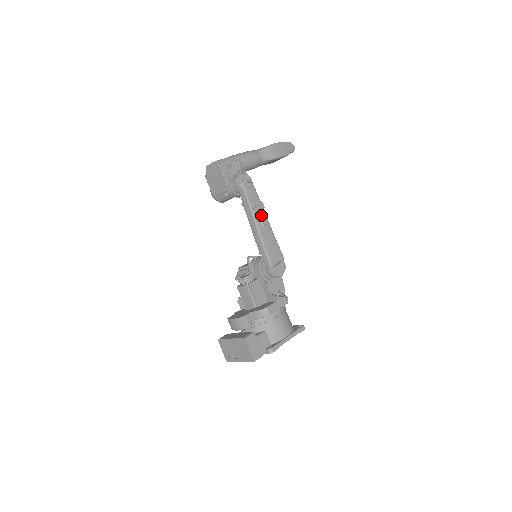
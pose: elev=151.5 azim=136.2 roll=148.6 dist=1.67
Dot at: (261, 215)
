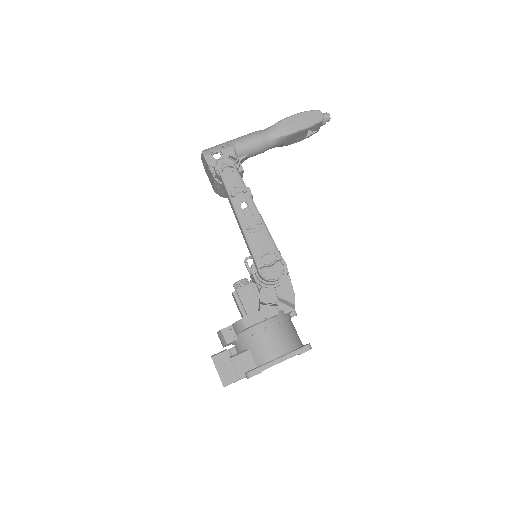
Dot at: occluded
